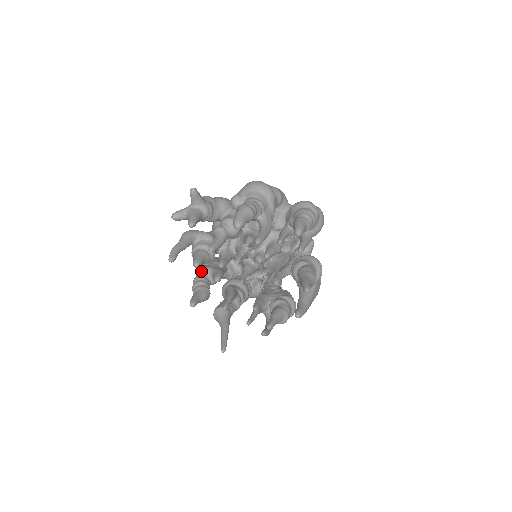
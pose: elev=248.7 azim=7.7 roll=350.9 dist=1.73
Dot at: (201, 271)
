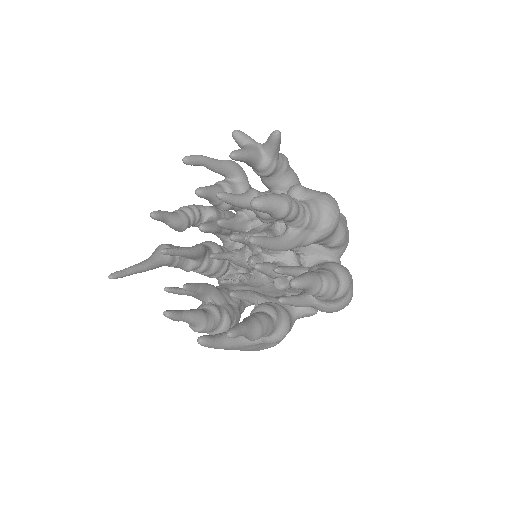
Dot at: (207, 207)
